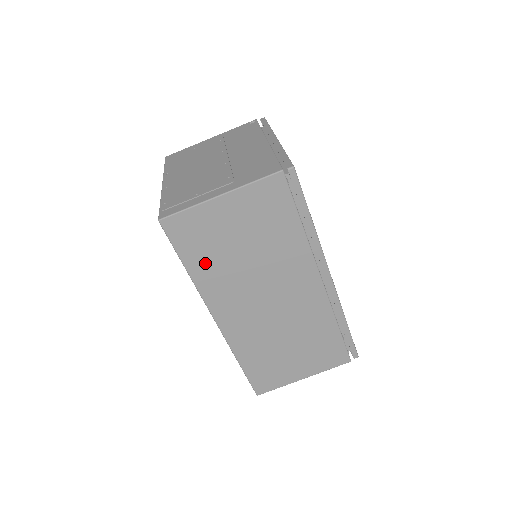
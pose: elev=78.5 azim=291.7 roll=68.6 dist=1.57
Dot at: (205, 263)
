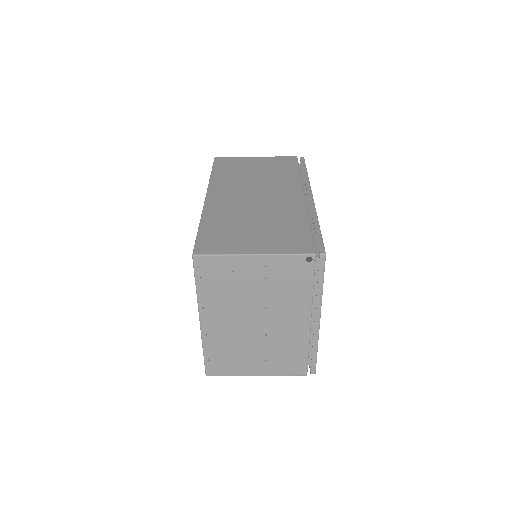
Dot at: occluded
